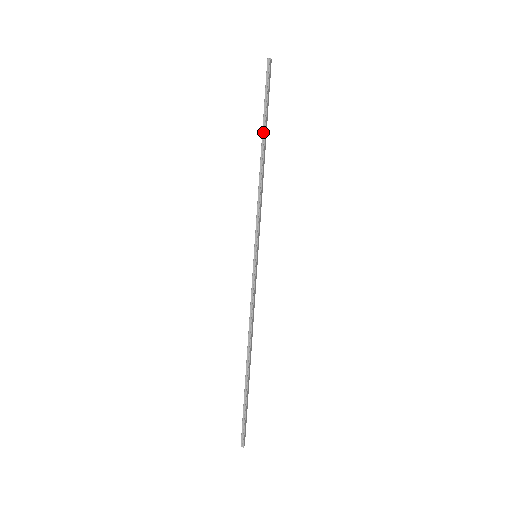
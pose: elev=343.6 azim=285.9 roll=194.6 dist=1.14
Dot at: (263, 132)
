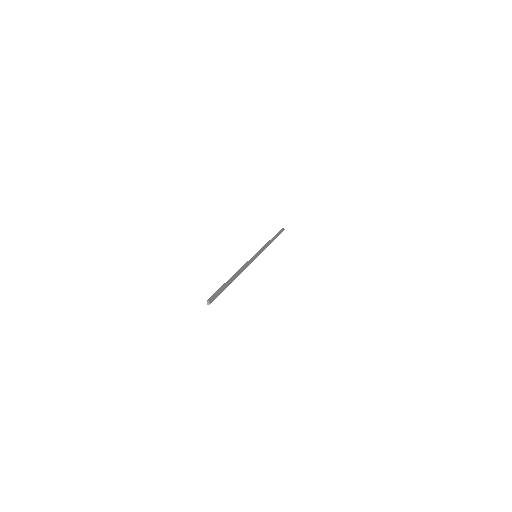
Dot at: (274, 236)
